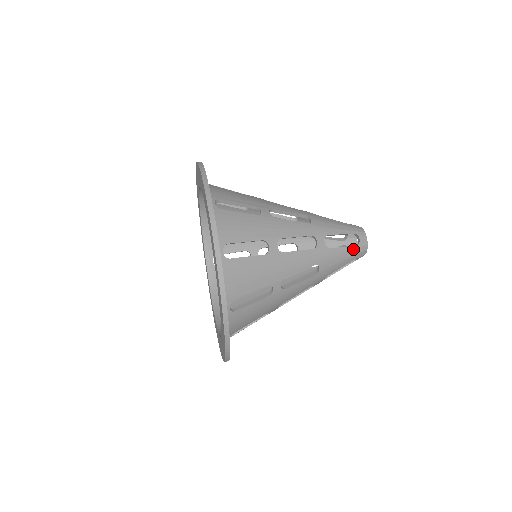
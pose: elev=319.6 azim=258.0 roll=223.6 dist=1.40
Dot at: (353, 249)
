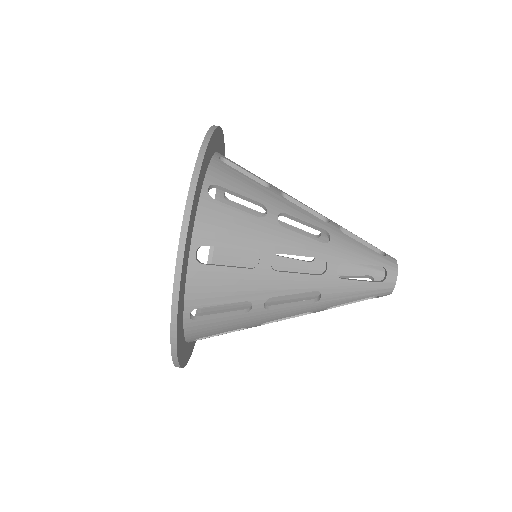
Dot at: occluded
